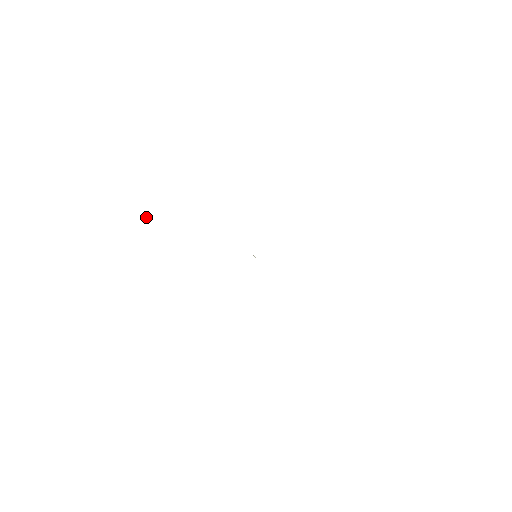
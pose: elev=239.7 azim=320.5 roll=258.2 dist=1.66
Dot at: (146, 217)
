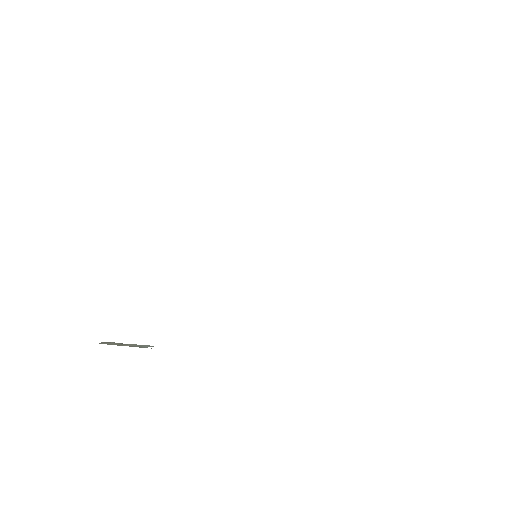
Dot at: occluded
